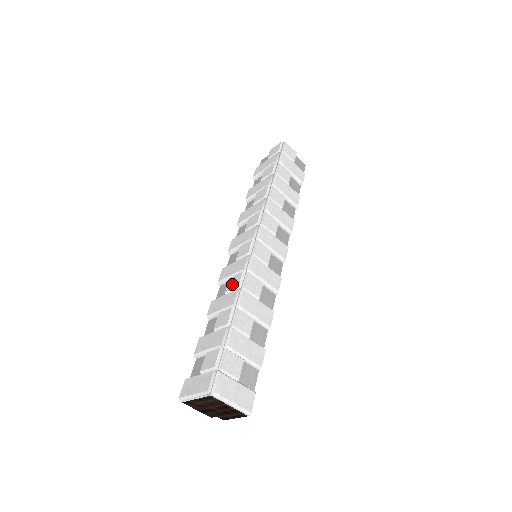
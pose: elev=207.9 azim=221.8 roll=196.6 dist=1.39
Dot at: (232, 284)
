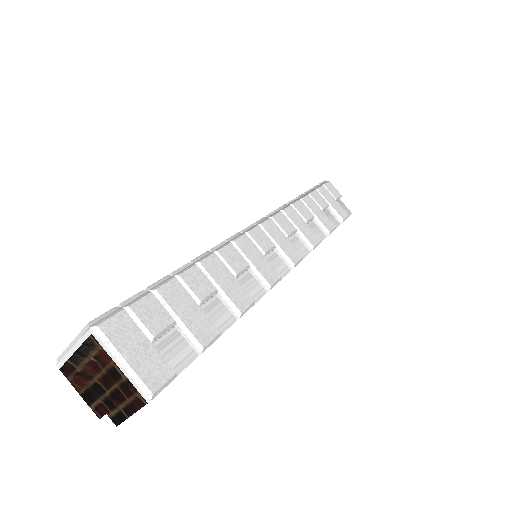
Dot at: occluded
